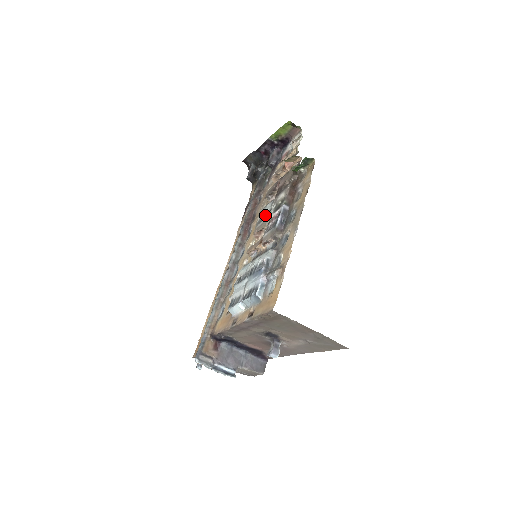
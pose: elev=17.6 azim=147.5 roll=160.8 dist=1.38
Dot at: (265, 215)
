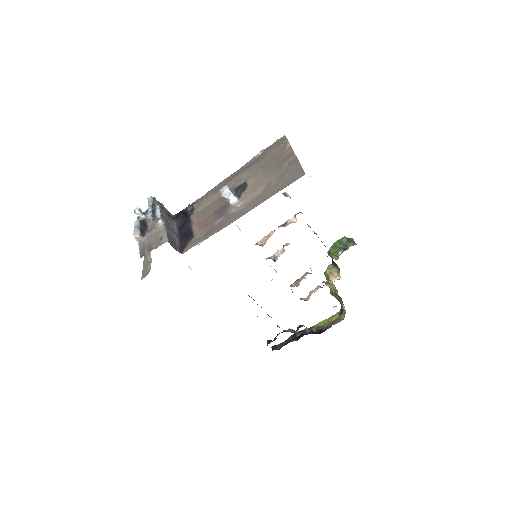
Dot at: occluded
